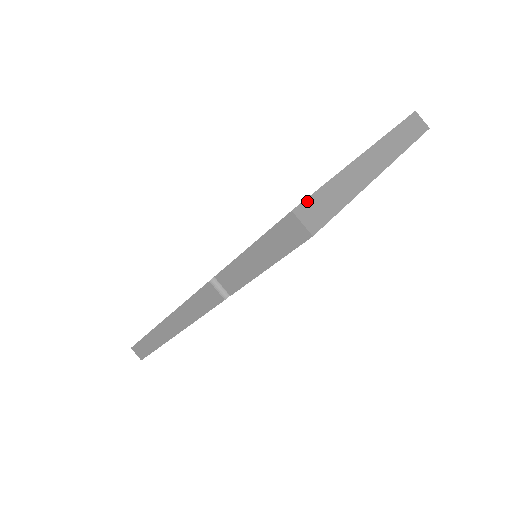
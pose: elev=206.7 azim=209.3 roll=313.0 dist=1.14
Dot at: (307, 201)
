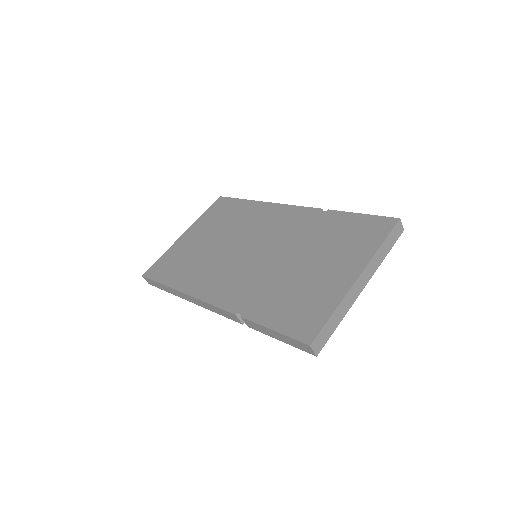
Dot at: (319, 335)
